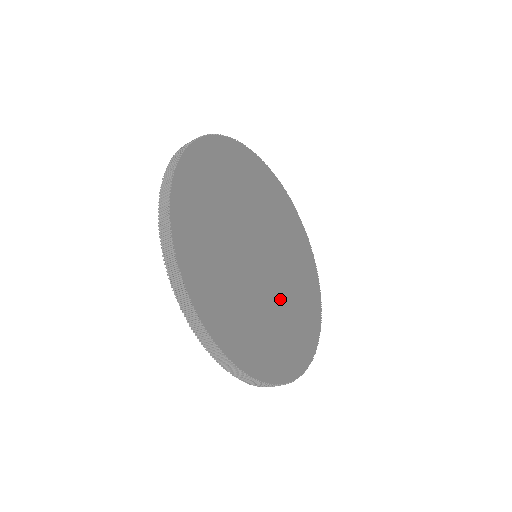
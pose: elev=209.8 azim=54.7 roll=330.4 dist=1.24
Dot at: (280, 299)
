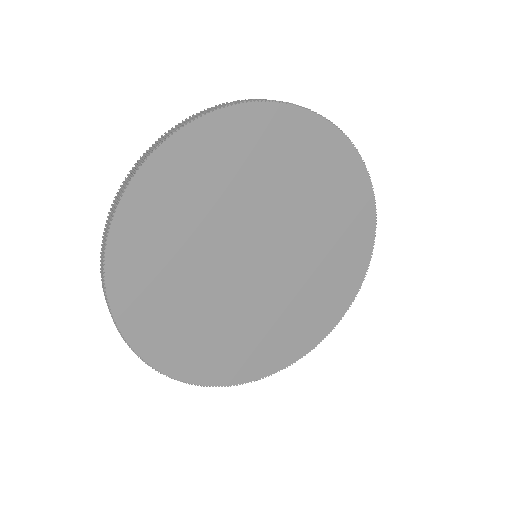
Dot at: (251, 311)
